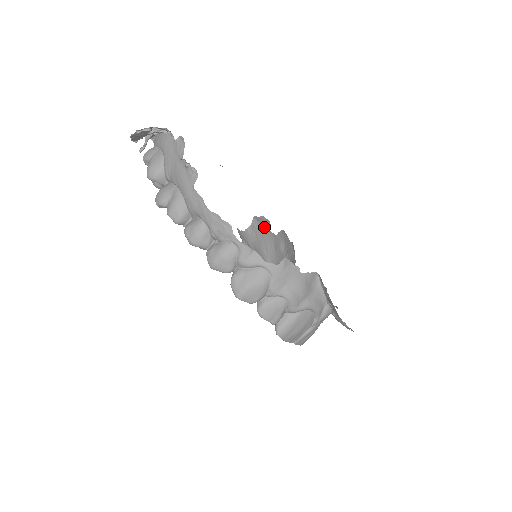
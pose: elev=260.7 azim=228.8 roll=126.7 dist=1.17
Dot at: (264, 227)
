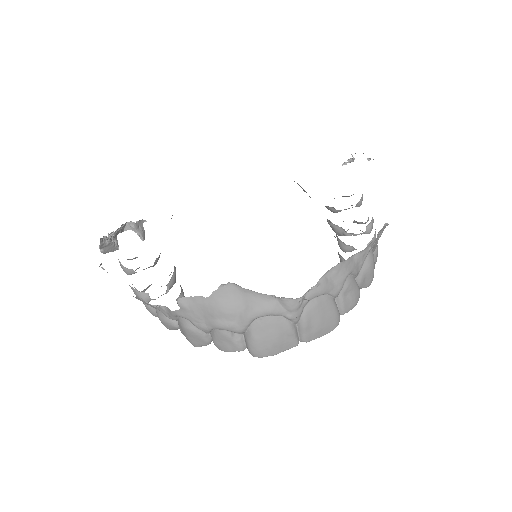
Dot at: occluded
